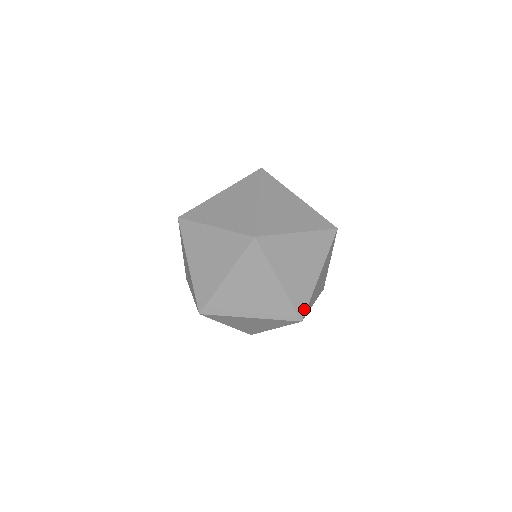
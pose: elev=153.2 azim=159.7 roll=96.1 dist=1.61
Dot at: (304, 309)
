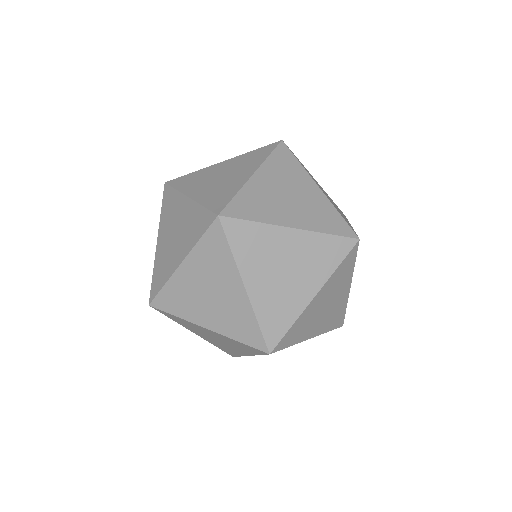
Dot at: (277, 338)
